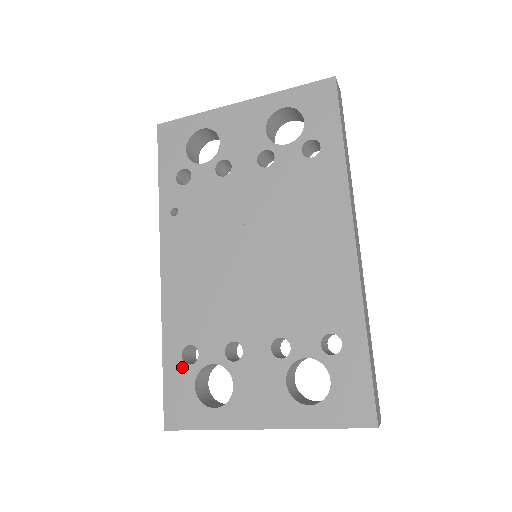
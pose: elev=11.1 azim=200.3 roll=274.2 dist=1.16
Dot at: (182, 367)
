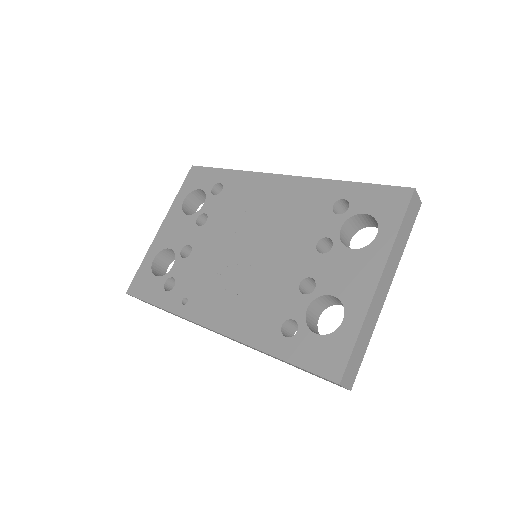
Dot at: (295, 340)
